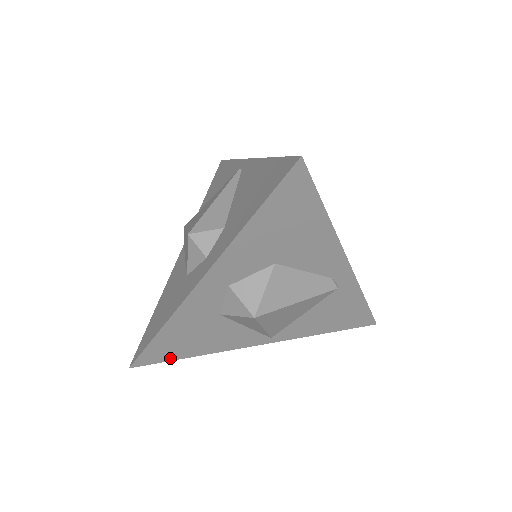
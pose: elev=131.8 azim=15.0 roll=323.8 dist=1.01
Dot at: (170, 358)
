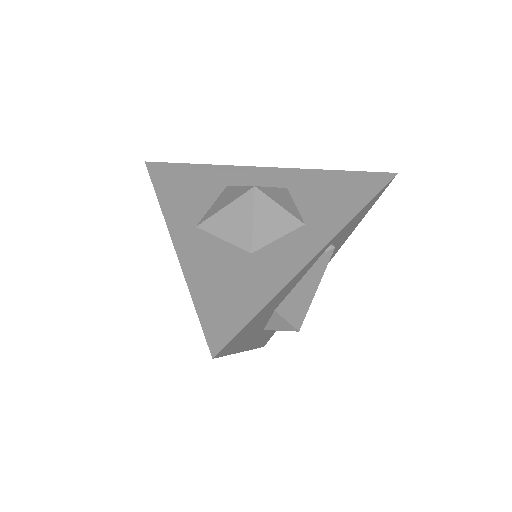
Dot at: occluded
